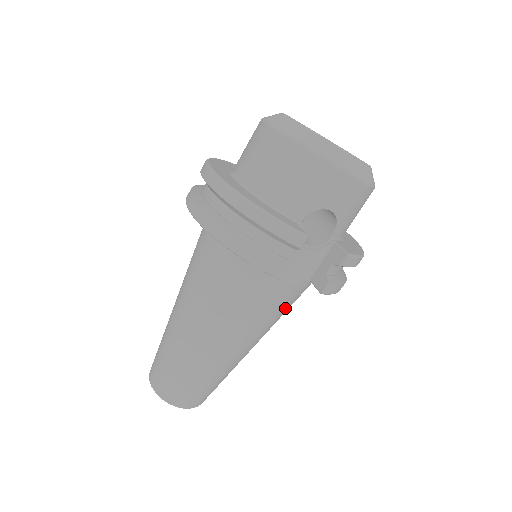
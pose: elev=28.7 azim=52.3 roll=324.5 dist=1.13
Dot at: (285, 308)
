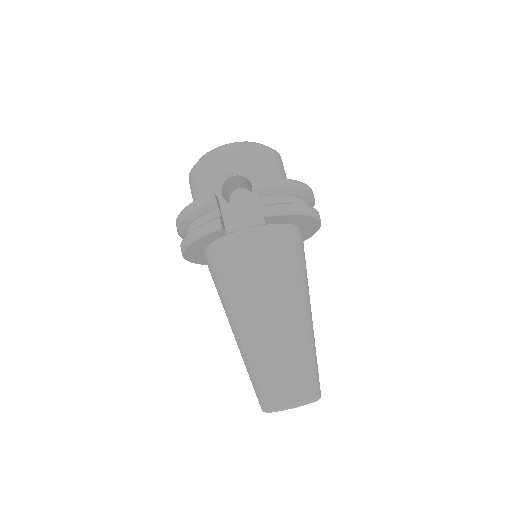
Dot at: (279, 259)
